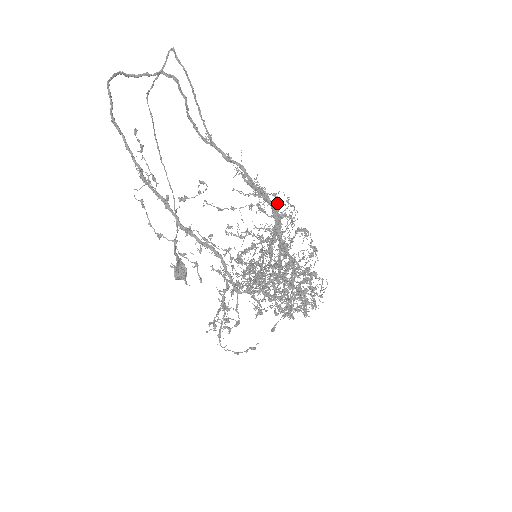
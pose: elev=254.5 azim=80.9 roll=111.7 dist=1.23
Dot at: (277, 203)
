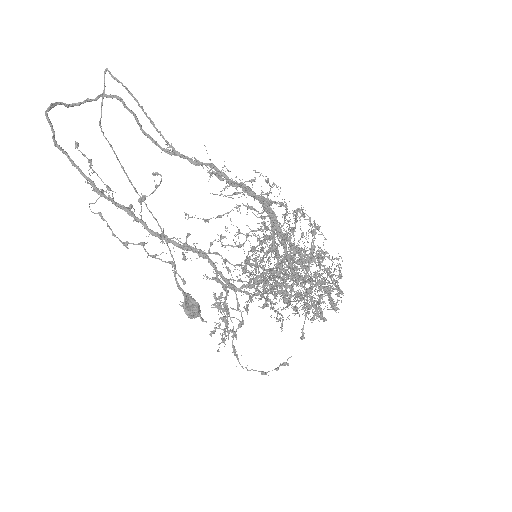
Dot at: (262, 194)
